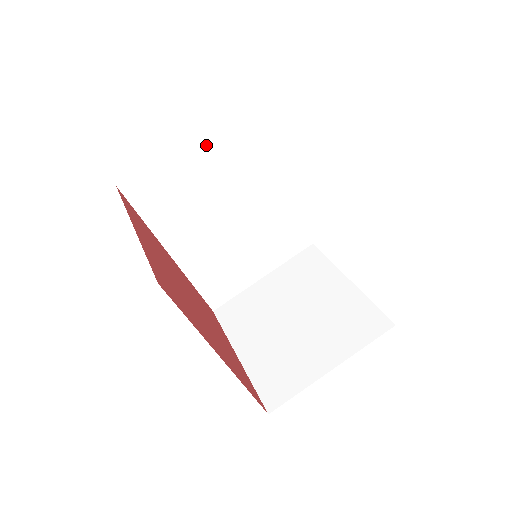
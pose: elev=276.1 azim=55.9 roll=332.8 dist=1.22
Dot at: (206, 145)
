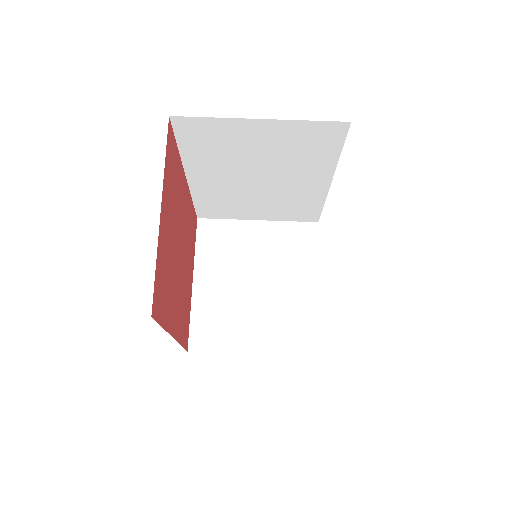
Dot at: (285, 131)
